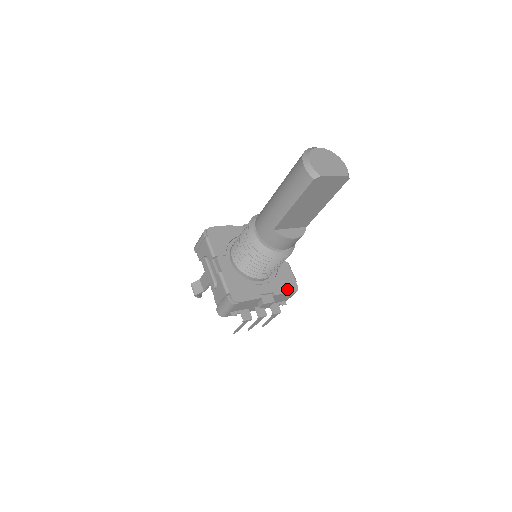
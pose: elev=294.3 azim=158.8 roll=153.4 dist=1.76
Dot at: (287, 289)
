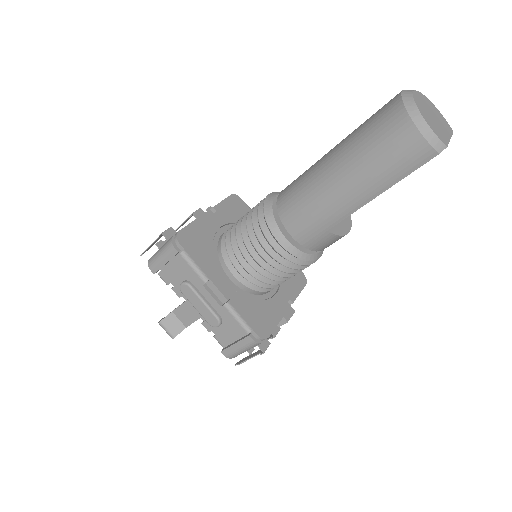
Dot at: (299, 286)
